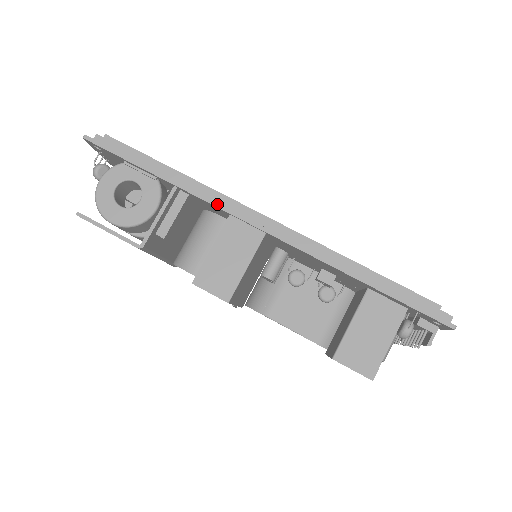
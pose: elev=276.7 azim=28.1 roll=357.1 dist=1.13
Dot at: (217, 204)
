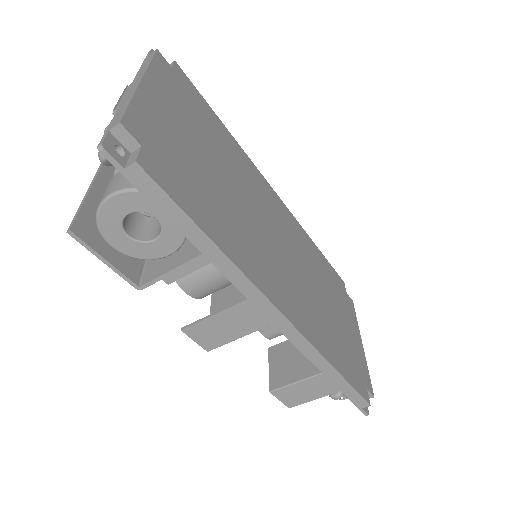
Dot at: (242, 289)
